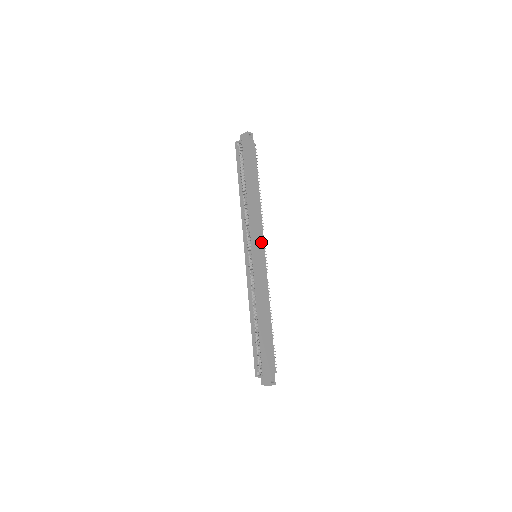
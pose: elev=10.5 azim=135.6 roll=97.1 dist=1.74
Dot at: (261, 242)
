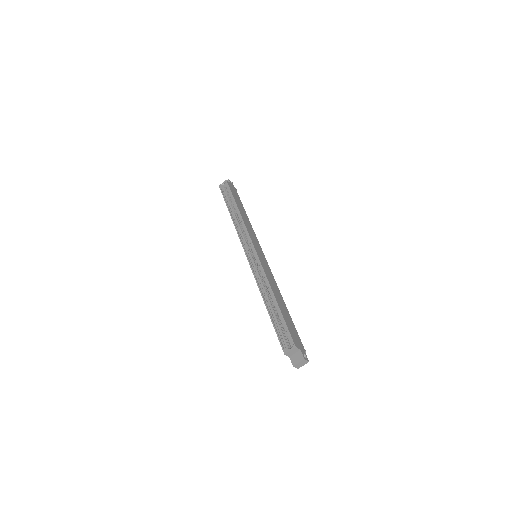
Dot at: (258, 245)
